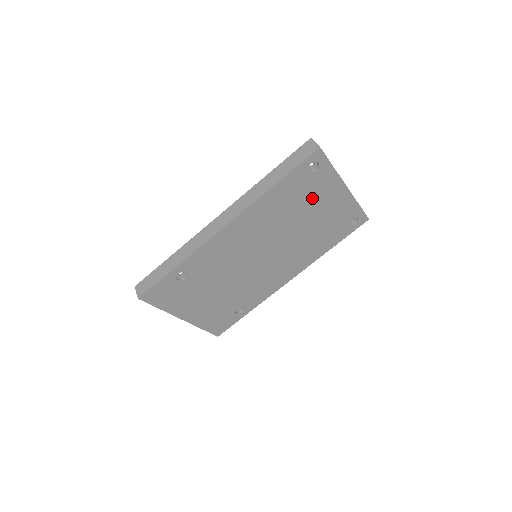
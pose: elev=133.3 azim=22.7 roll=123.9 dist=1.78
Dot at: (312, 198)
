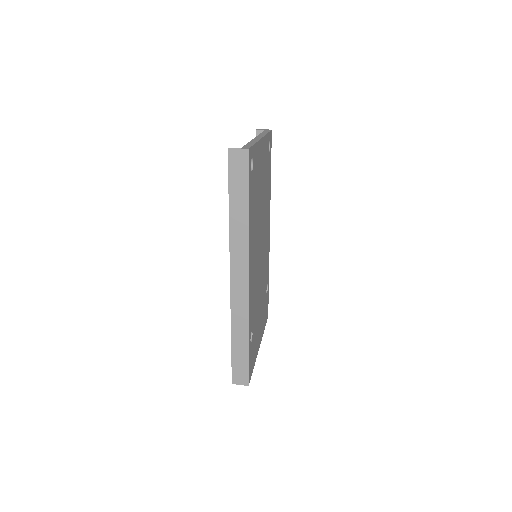
Dot at: (258, 179)
